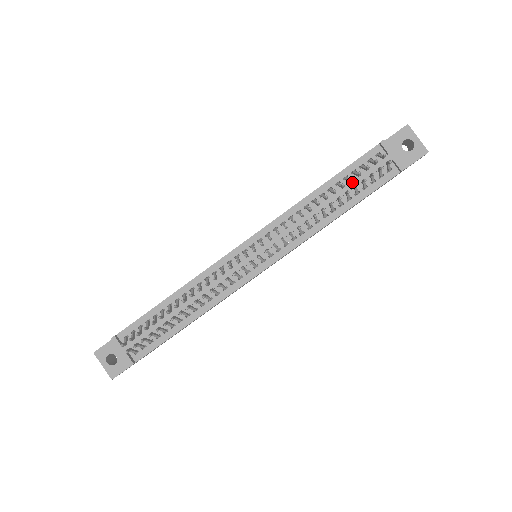
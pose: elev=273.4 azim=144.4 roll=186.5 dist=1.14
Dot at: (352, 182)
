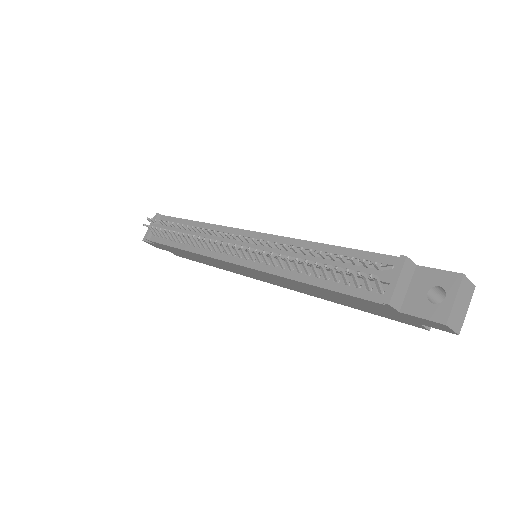
Dot at: (341, 264)
